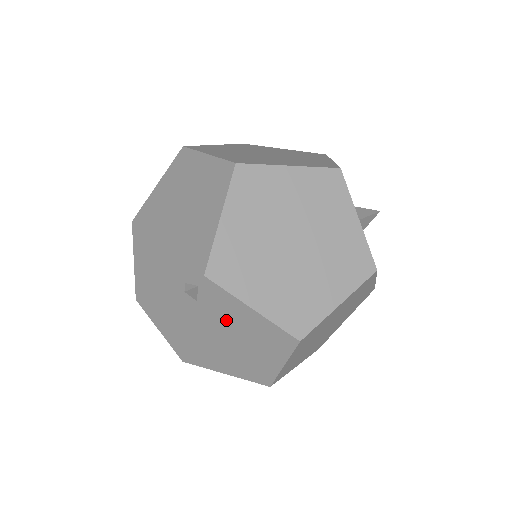
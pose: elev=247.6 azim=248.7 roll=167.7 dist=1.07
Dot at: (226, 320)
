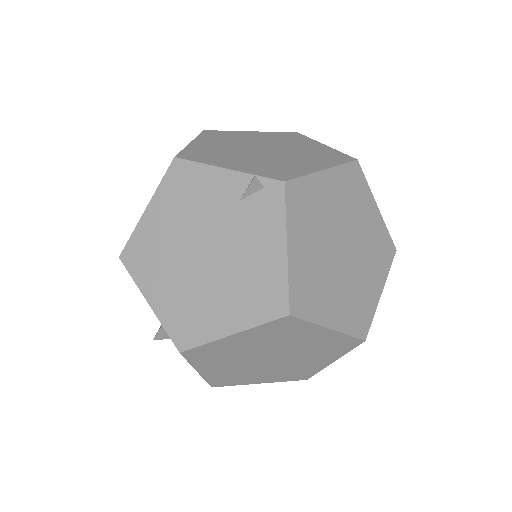
Dot at: (242, 241)
